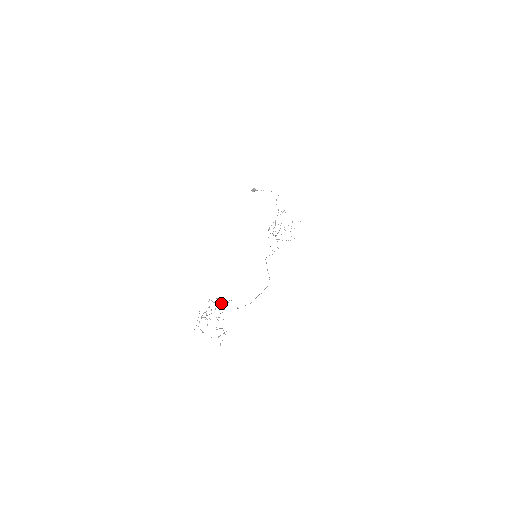
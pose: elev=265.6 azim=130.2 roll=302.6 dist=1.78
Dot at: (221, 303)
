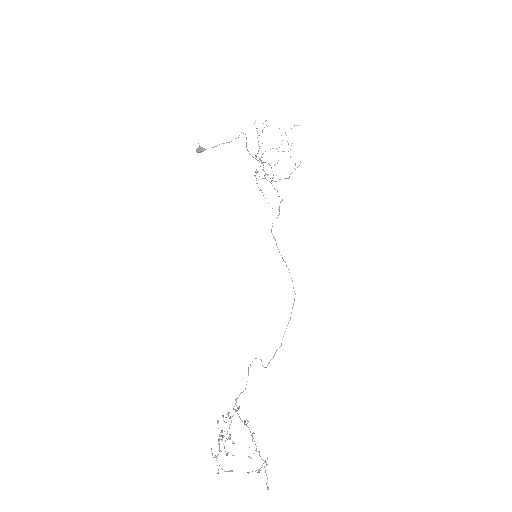
Dot at: (238, 409)
